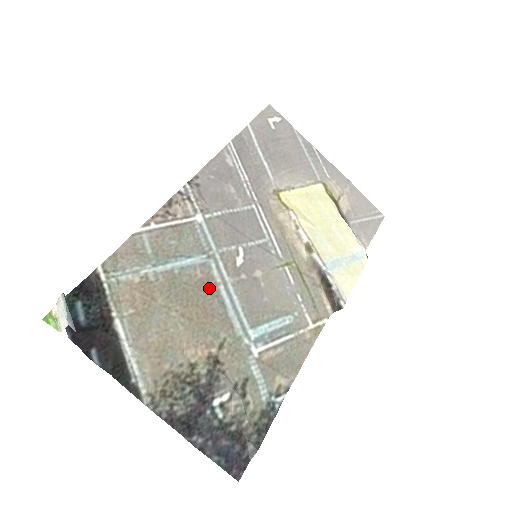
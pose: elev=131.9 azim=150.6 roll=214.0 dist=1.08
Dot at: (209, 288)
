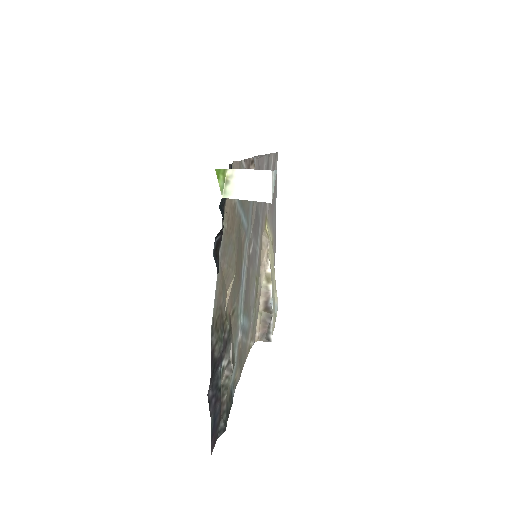
Dot at: (242, 255)
